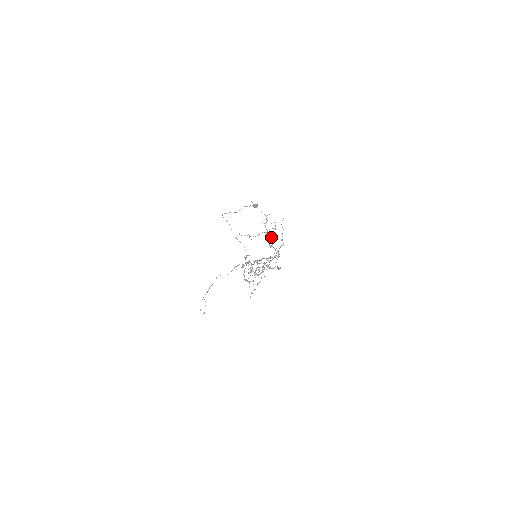
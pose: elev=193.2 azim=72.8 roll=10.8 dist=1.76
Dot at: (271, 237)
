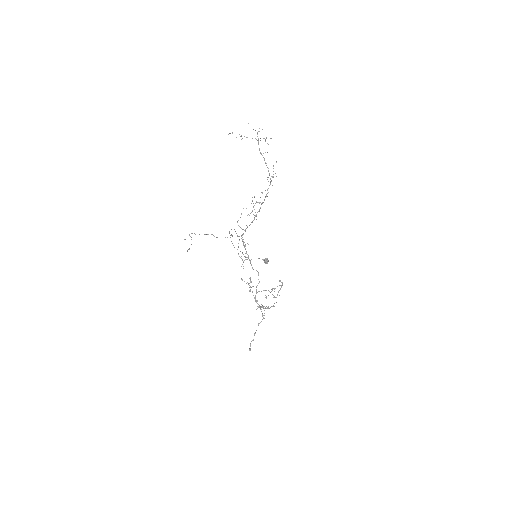
Dot at: occluded
